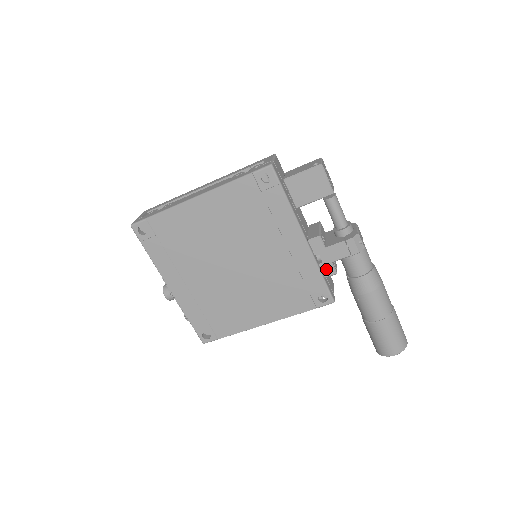
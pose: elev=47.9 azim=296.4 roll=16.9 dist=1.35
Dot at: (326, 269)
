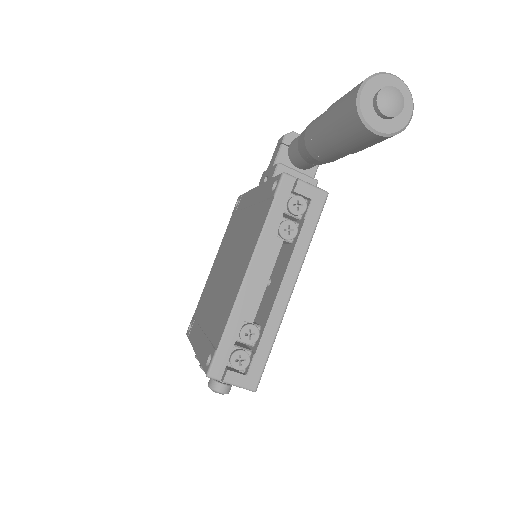
Dot at: (271, 173)
